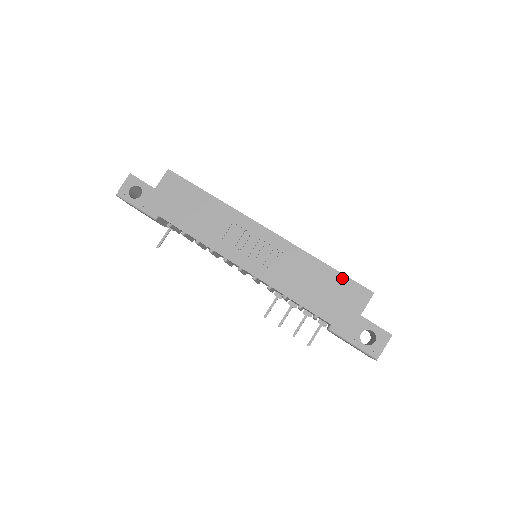
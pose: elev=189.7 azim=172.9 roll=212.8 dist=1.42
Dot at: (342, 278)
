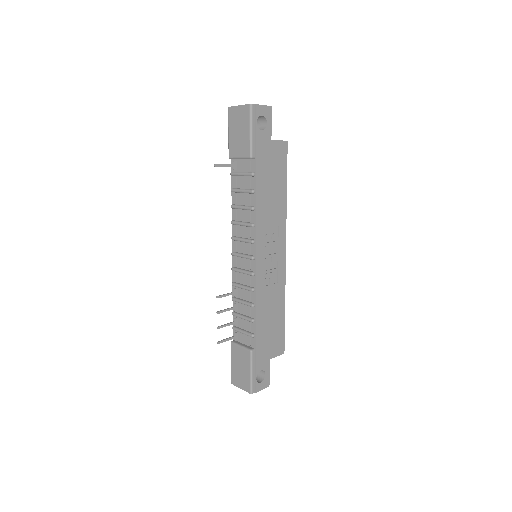
Dot at: (283, 328)
